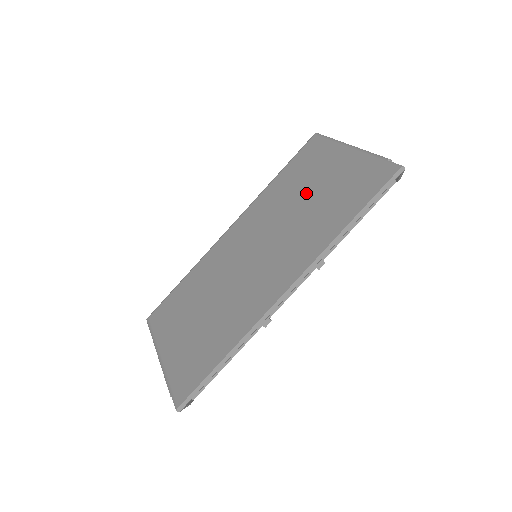
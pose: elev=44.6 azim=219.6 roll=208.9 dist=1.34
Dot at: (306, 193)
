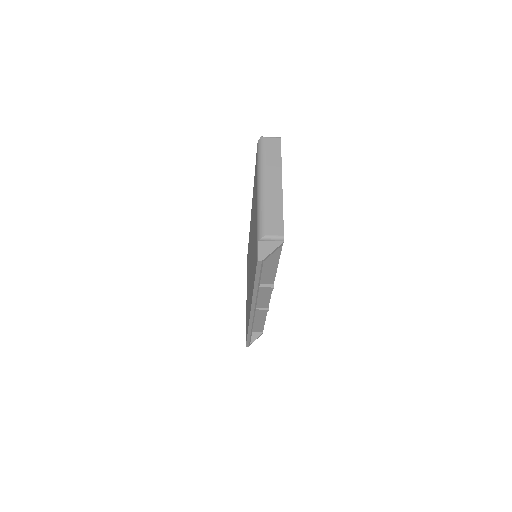
Dot at: occluded
